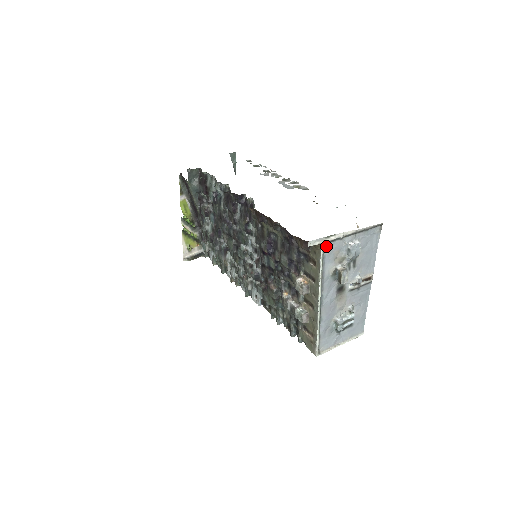
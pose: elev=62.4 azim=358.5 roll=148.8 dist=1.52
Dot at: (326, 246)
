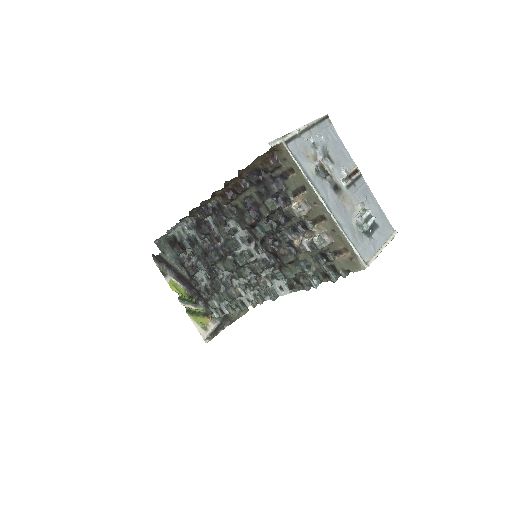
Dot at: (289, 146)
